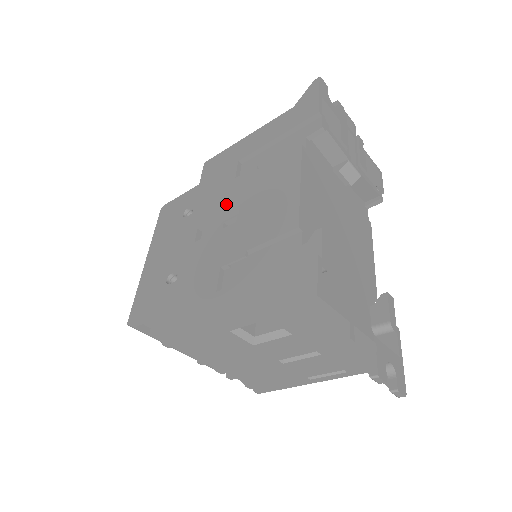
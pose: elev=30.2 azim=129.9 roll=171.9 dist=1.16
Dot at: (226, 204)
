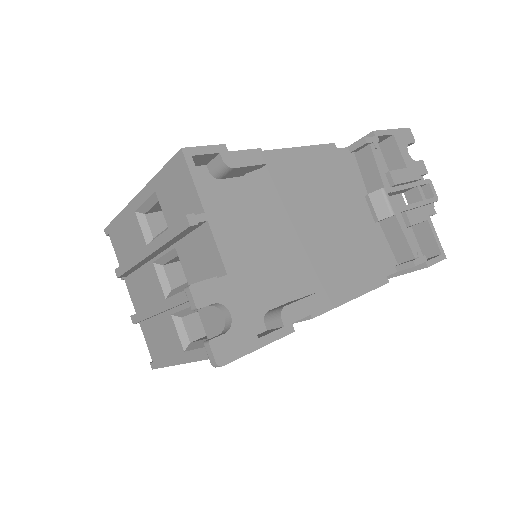
Dot at: occluded
